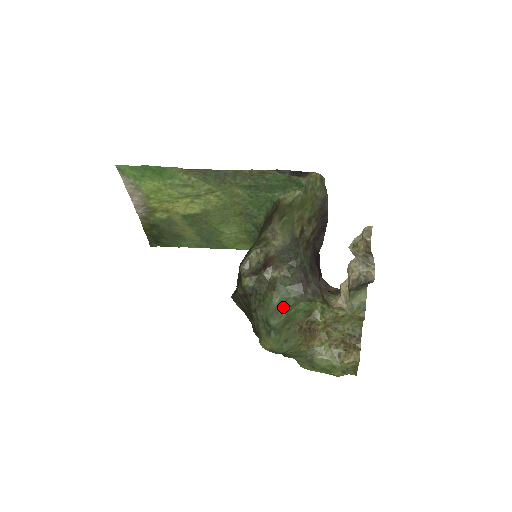
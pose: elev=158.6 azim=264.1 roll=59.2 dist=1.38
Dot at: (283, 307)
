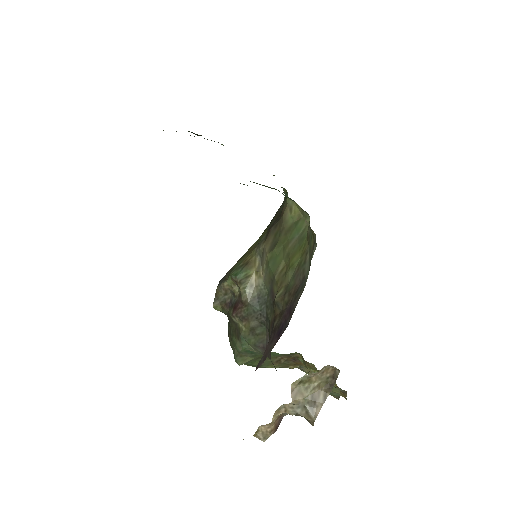
Dot at: (248, 354)
